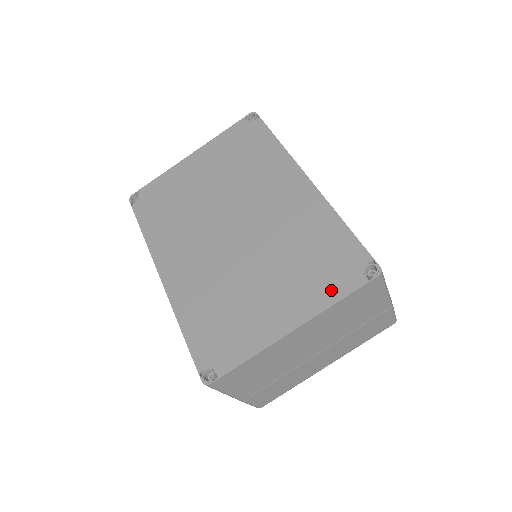
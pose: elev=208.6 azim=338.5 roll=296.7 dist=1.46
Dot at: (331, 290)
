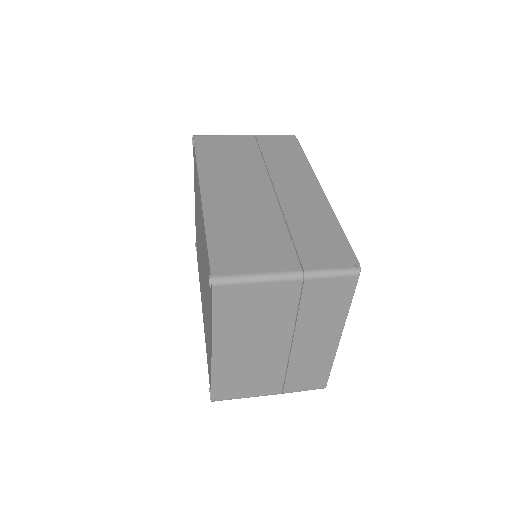
Dot at: (210, 308)
